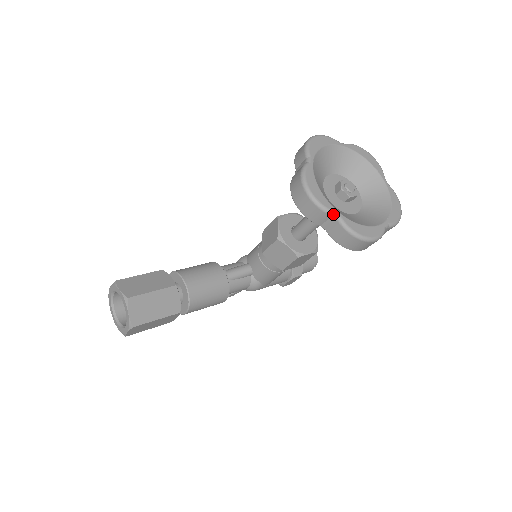
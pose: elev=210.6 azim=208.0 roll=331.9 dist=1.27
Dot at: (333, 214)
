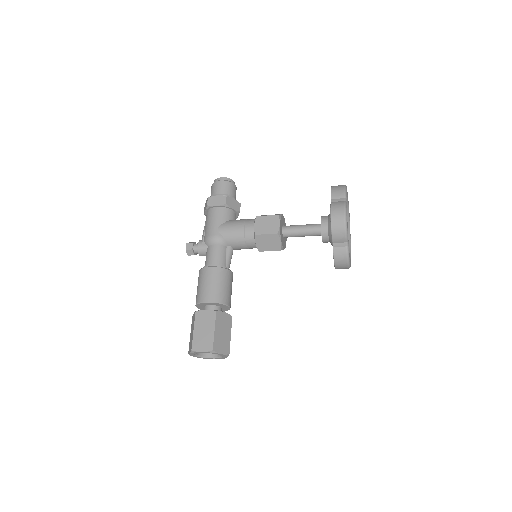
Dot at: occluded
